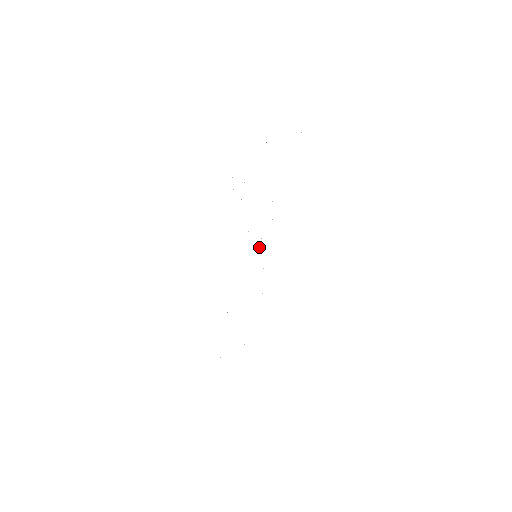
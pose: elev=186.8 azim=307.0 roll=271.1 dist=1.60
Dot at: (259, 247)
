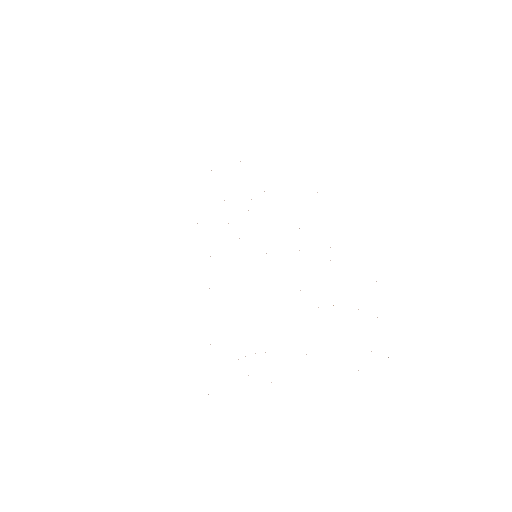
Dot at: occluded
